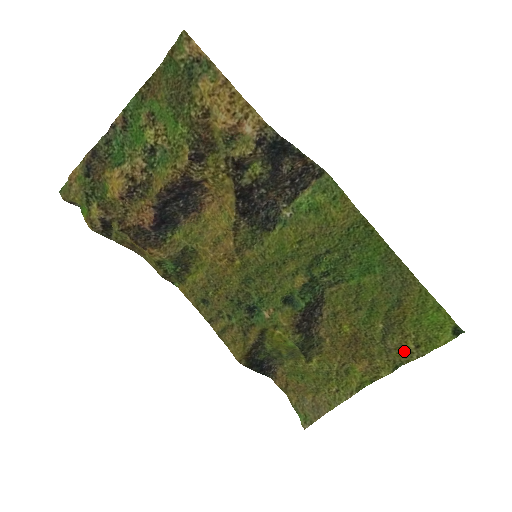
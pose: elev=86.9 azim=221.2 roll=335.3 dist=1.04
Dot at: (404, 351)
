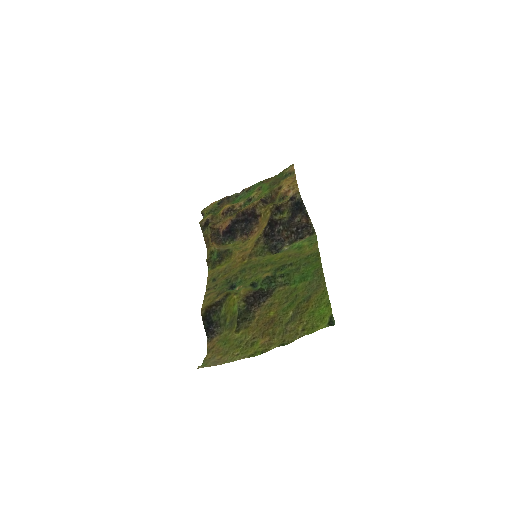
Dot at: (294, 333)
